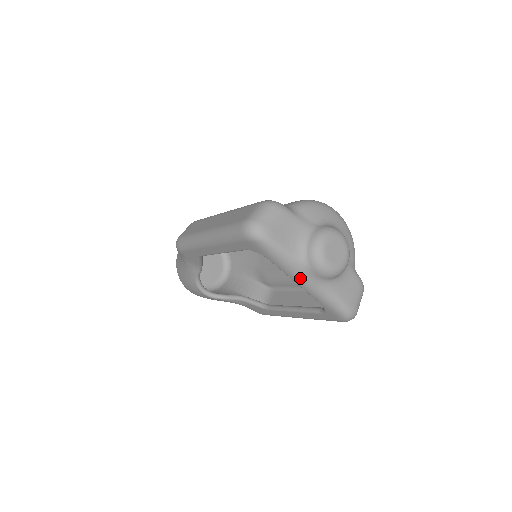
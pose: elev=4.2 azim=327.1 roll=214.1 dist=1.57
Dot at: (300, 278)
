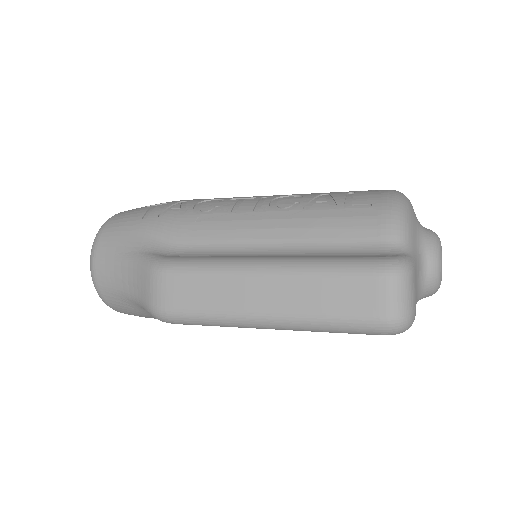
Dot at: occluded
